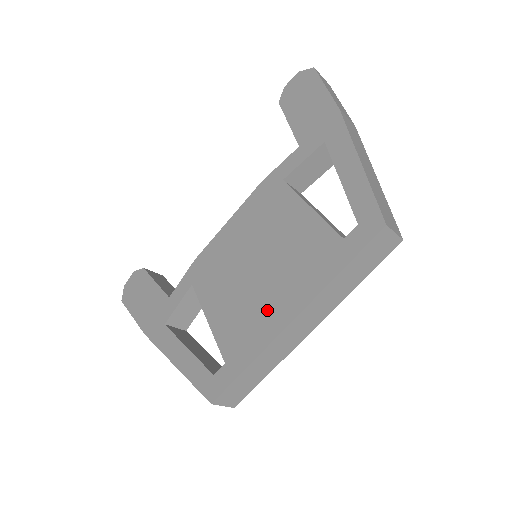
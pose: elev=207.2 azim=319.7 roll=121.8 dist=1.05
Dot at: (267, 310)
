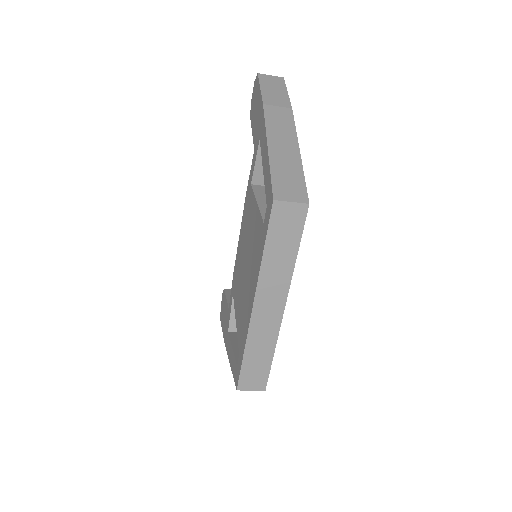
Dot at: (247, 302)
